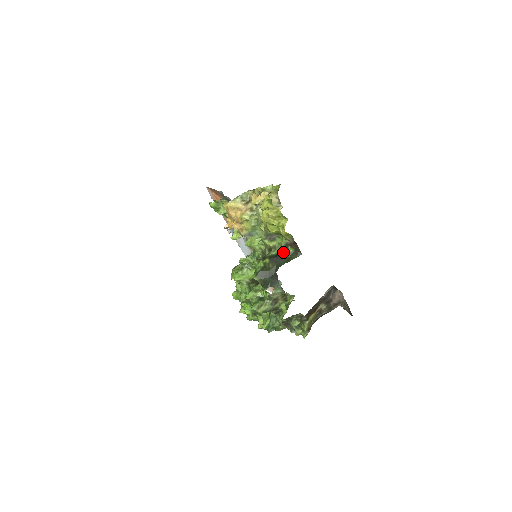
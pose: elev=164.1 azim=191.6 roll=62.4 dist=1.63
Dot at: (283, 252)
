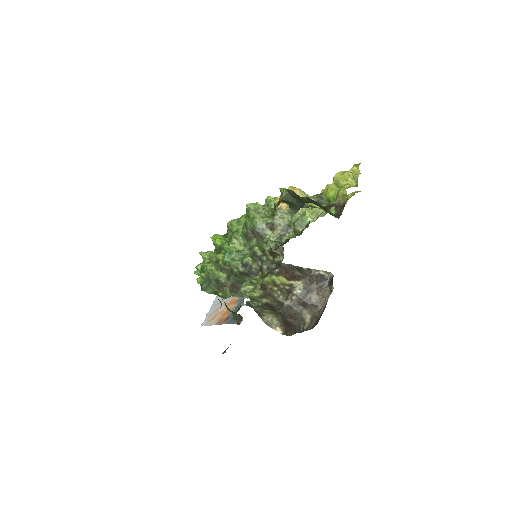
Dot at: (323, 206)
